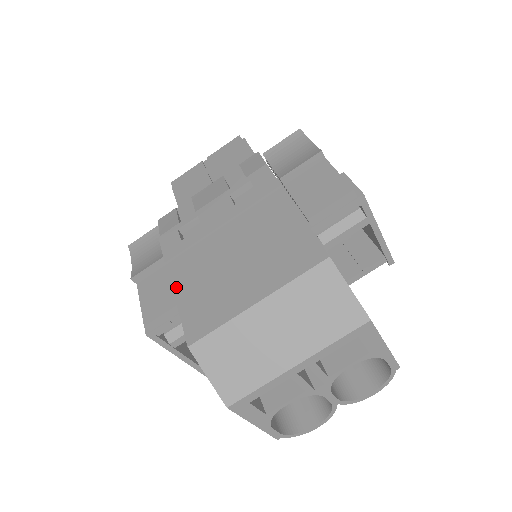
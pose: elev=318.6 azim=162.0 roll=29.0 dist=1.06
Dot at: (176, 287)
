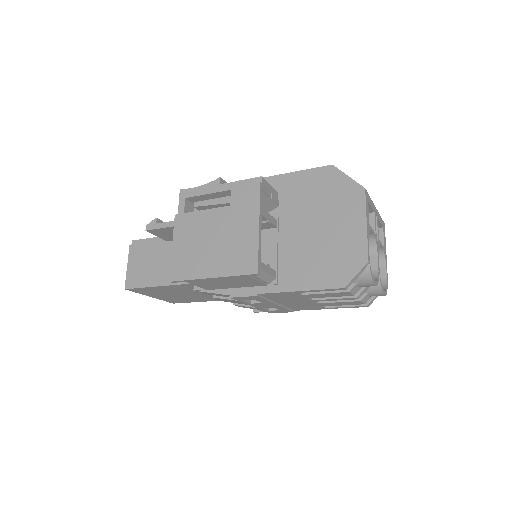
Dot at: (285, 174)
